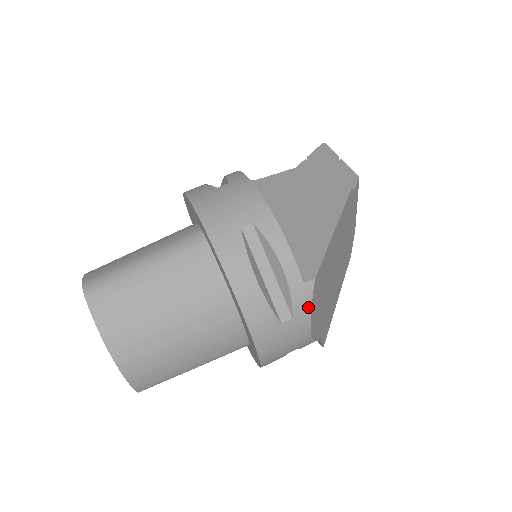
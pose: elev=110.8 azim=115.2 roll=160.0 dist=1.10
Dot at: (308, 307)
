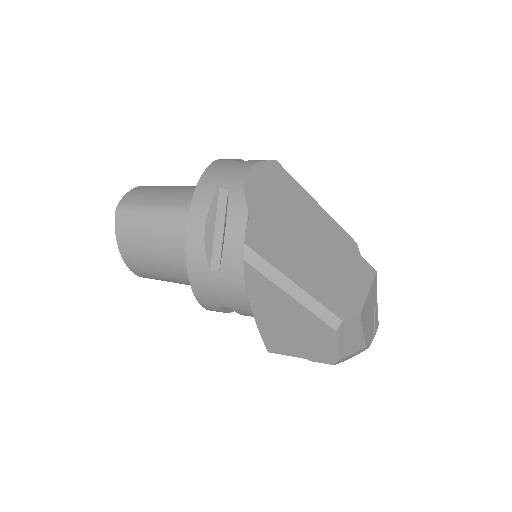
Dot at: (259, 161)
